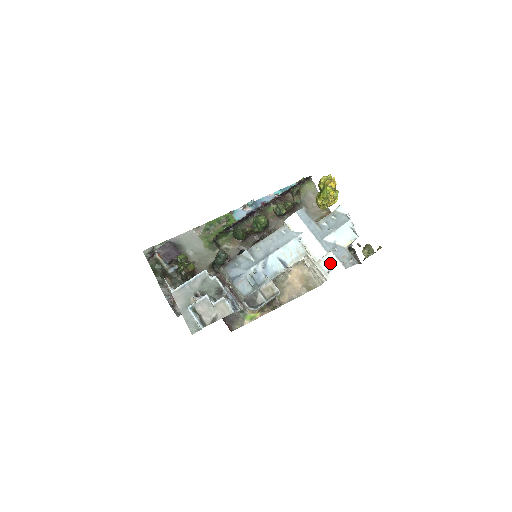
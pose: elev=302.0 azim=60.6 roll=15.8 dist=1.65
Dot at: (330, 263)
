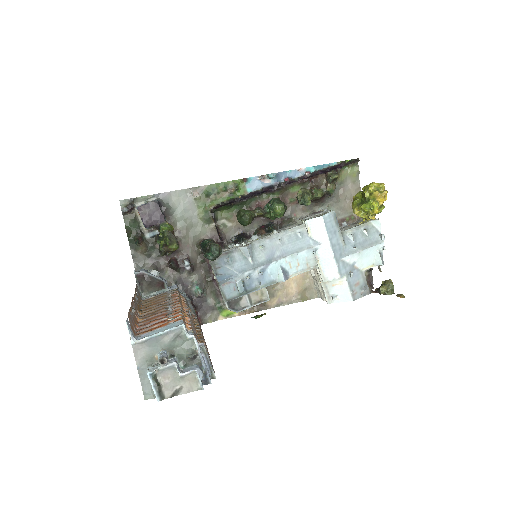
Dot at: (339, 288)
